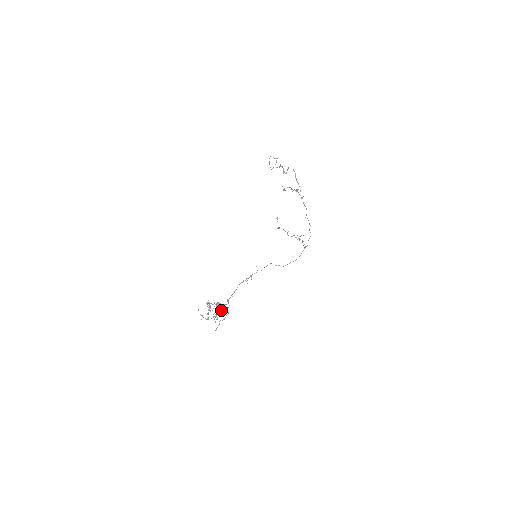
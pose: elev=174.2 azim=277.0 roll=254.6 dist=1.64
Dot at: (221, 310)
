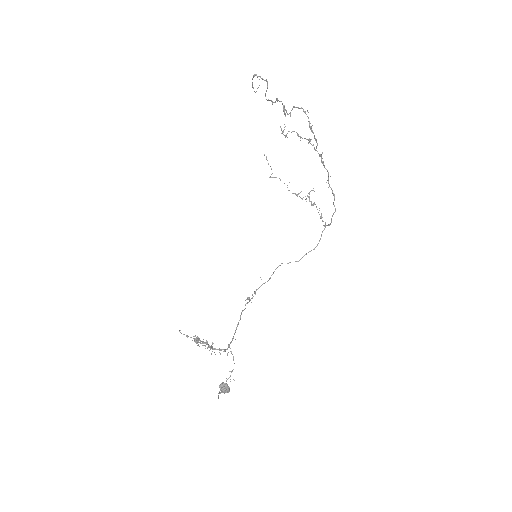
Dot at: (228, 391)
